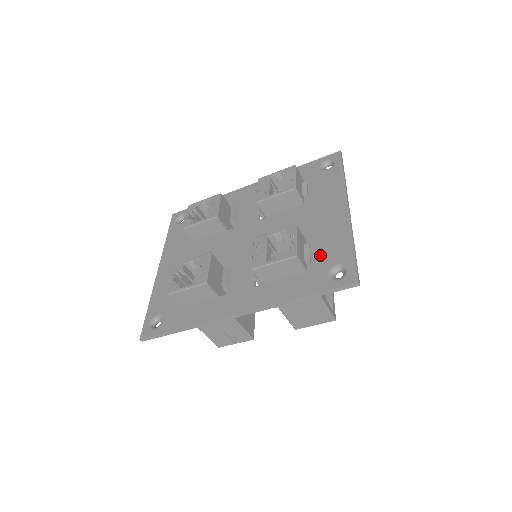
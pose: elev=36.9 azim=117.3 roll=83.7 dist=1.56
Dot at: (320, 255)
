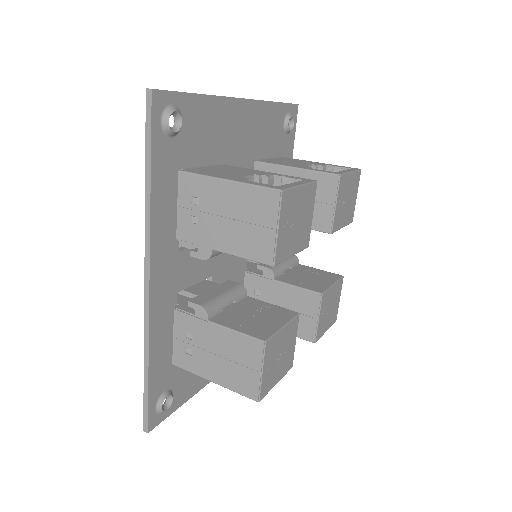
Dot at: occluded
